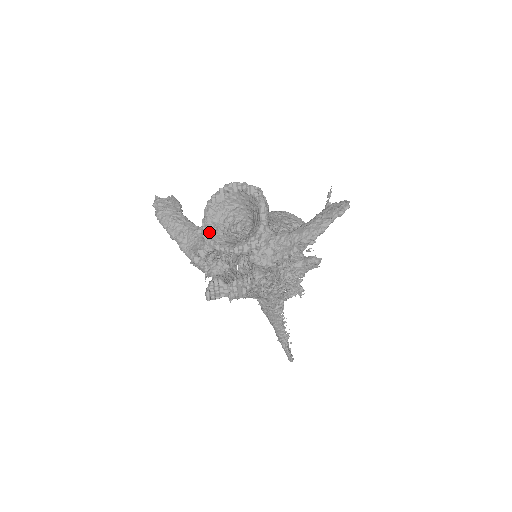
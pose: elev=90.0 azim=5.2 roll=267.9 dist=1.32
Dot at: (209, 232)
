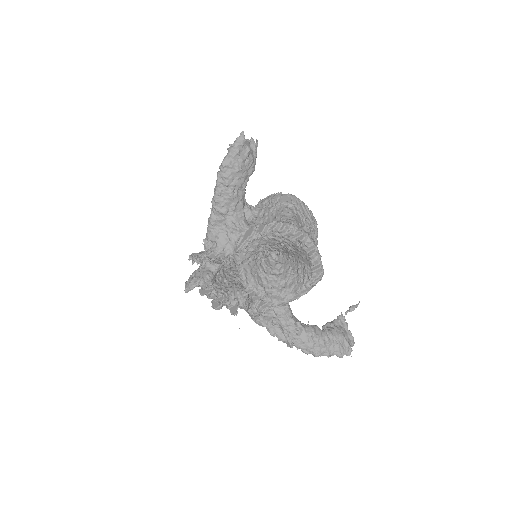
Dot at: (247, 248)
